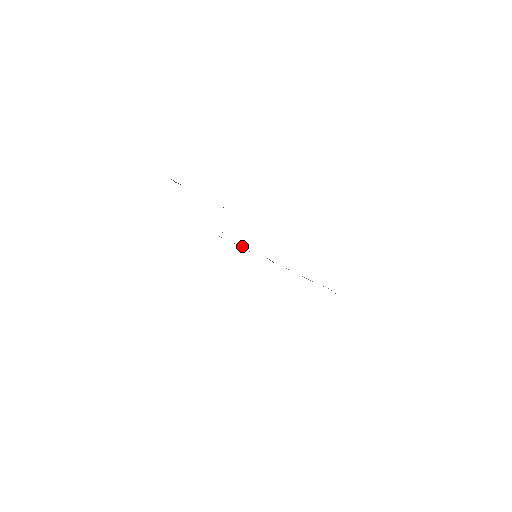
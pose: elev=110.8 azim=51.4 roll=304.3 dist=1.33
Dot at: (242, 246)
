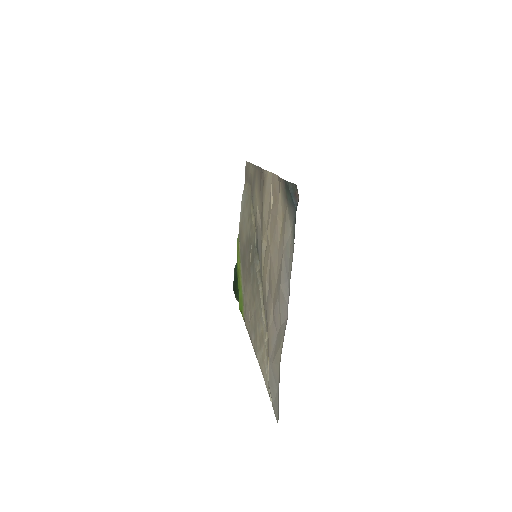
Dot at: occluded
